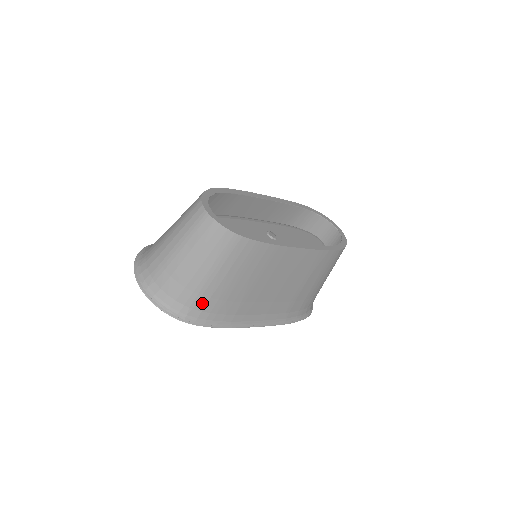
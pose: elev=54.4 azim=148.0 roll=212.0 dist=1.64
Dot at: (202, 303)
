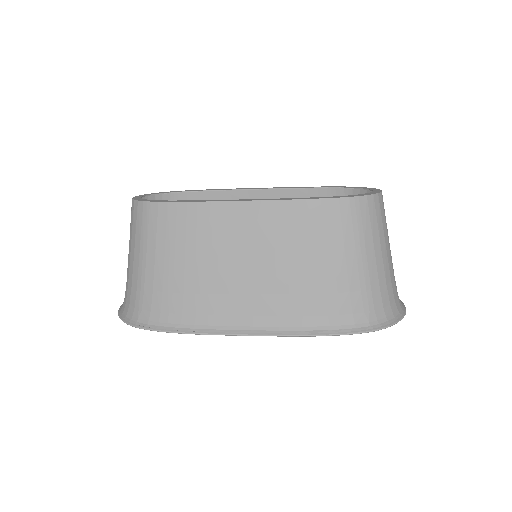
Dot at: (148, 300)
